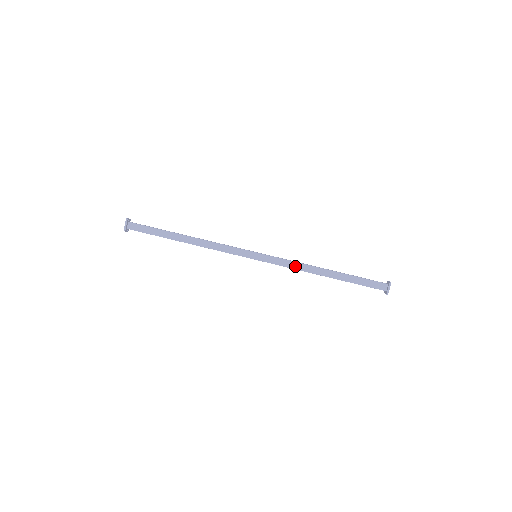
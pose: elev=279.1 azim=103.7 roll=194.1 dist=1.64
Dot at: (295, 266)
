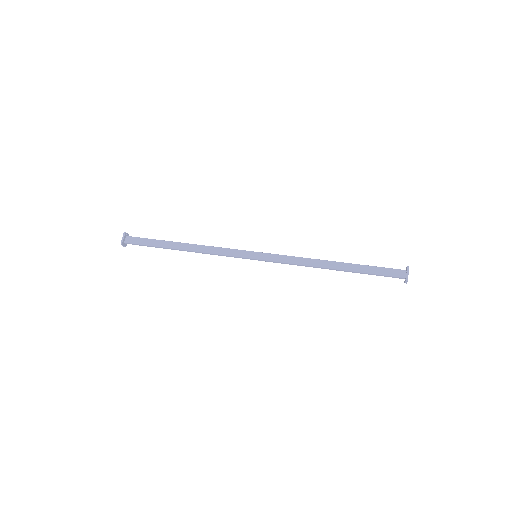
Dot at: (299, 261)
